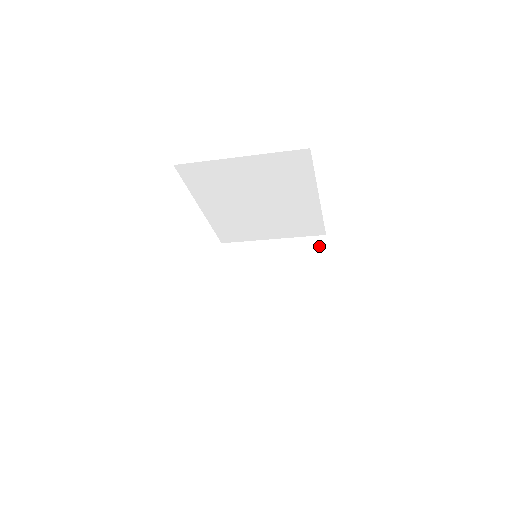
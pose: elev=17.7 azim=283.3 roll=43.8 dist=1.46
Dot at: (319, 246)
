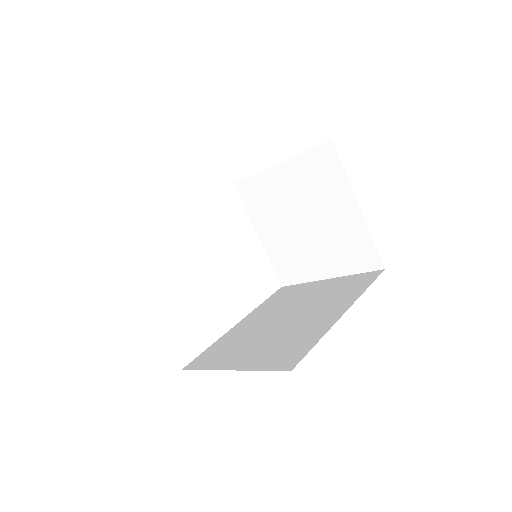
Dot at: (330, 159)
